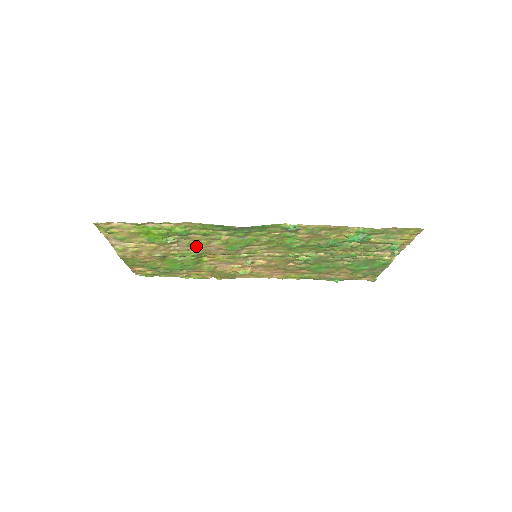
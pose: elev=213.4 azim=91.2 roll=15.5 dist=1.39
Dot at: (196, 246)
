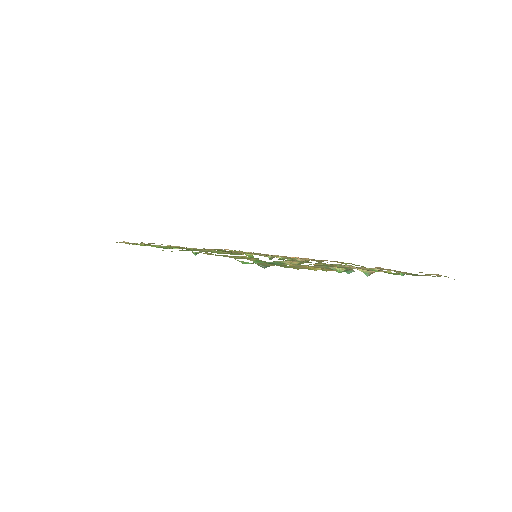
Dot at: occluded
